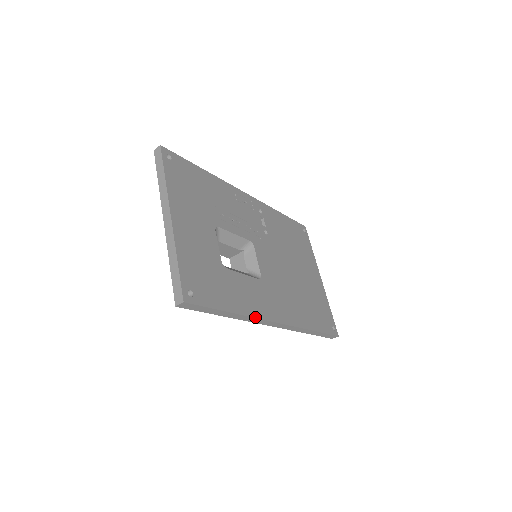
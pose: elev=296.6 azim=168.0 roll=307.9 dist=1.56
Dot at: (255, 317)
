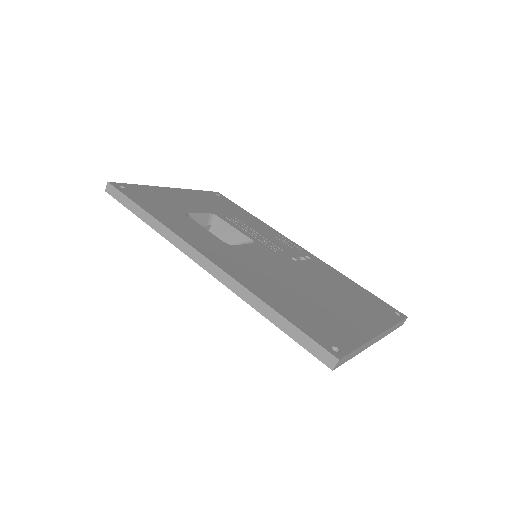
Dot at: (173, 231)
